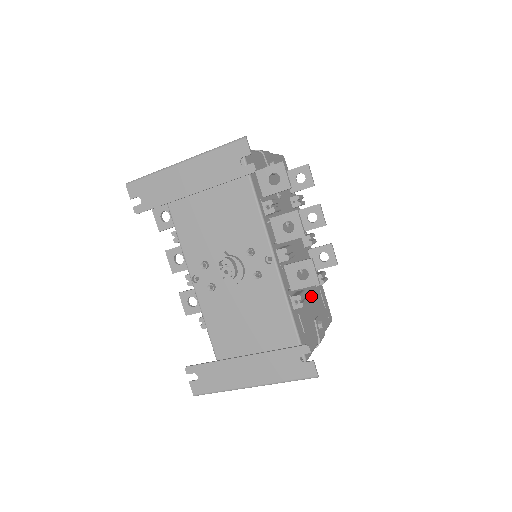
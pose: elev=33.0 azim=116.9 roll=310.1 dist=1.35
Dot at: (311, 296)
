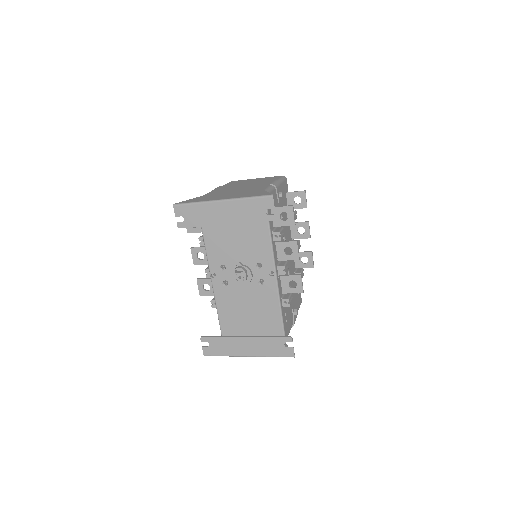
Dot at: occluded
